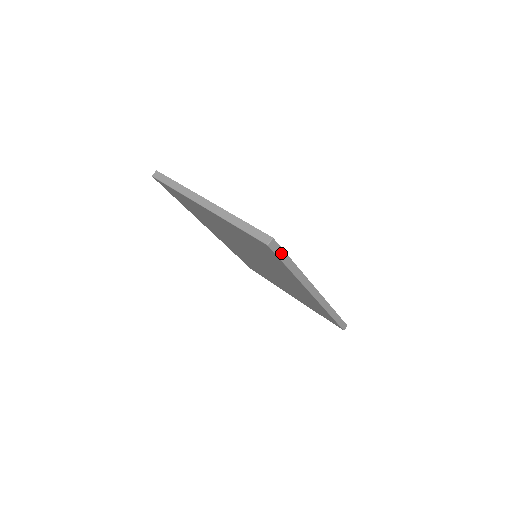
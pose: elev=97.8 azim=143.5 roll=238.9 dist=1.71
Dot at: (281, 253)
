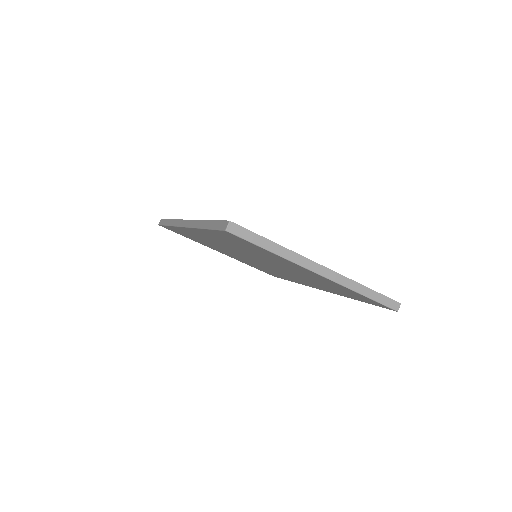
Dot at: occluded
